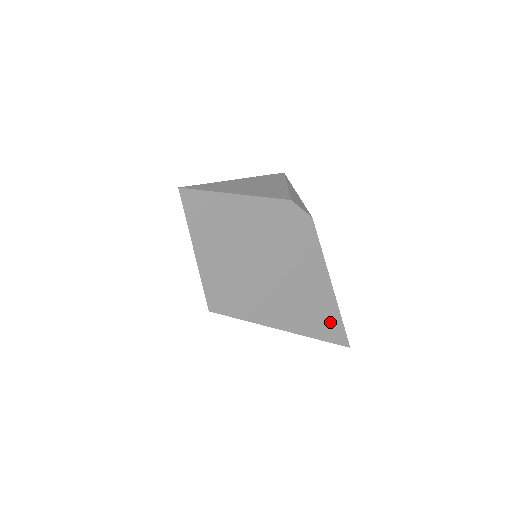
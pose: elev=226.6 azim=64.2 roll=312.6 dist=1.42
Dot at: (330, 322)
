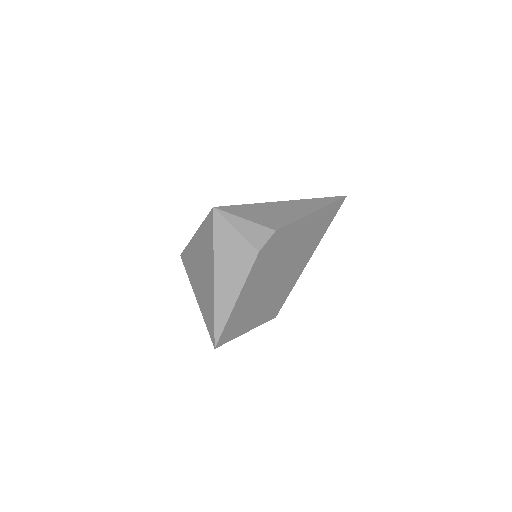
Dot at: (328, 214)
